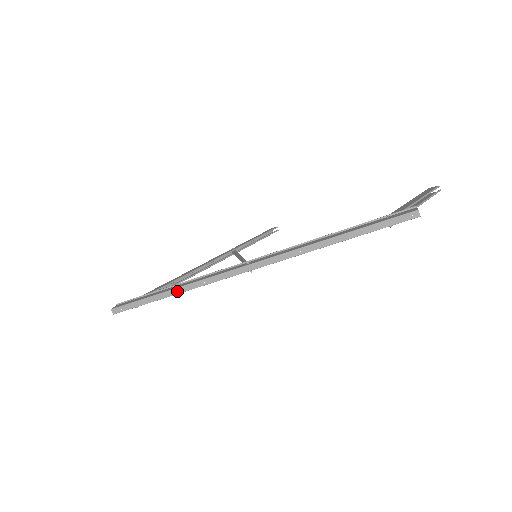
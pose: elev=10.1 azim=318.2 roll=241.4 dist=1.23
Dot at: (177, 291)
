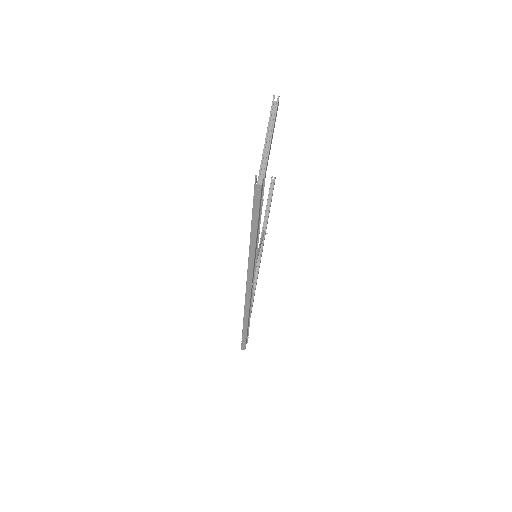
Dot at: (246, 322)
